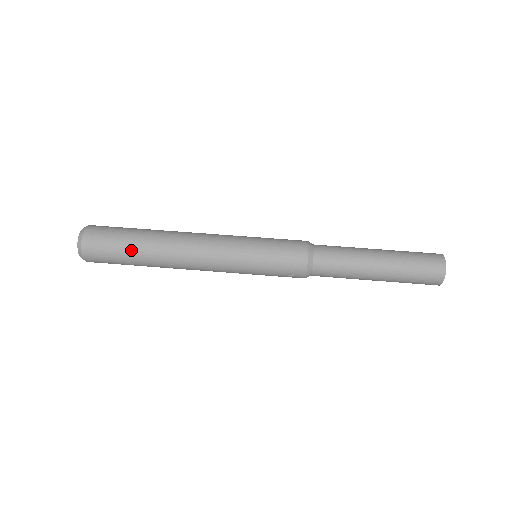
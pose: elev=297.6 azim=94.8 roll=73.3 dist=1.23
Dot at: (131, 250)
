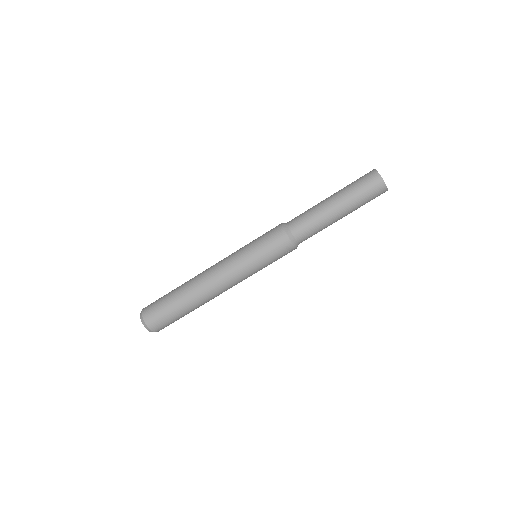
Dot at: (177, 307)
